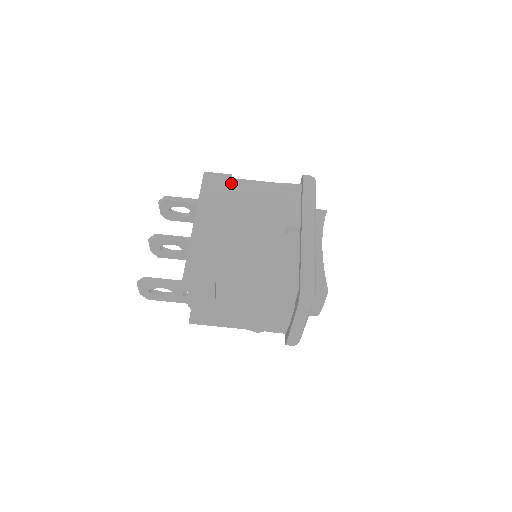
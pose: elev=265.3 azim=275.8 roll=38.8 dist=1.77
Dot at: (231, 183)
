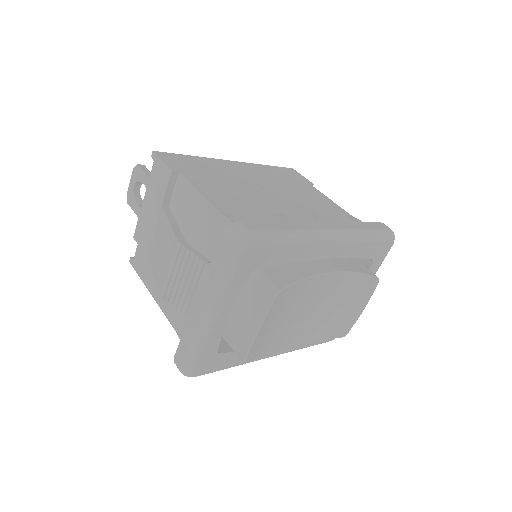
Dot at: (304, 183)
